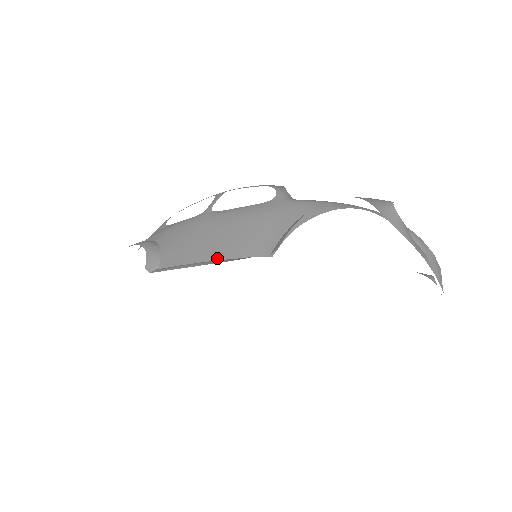
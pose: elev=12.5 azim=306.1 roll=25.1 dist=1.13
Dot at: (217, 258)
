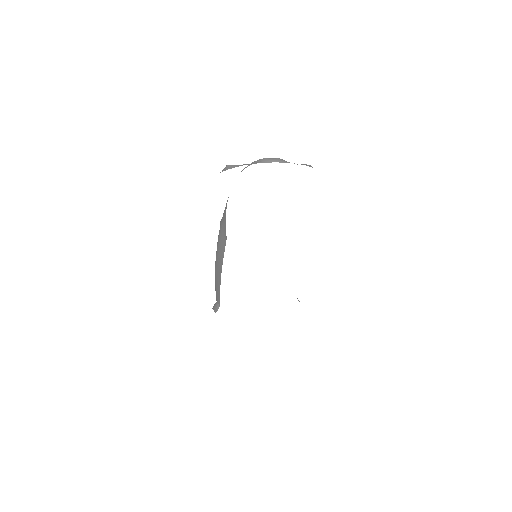
Dot at: (221, 268)
